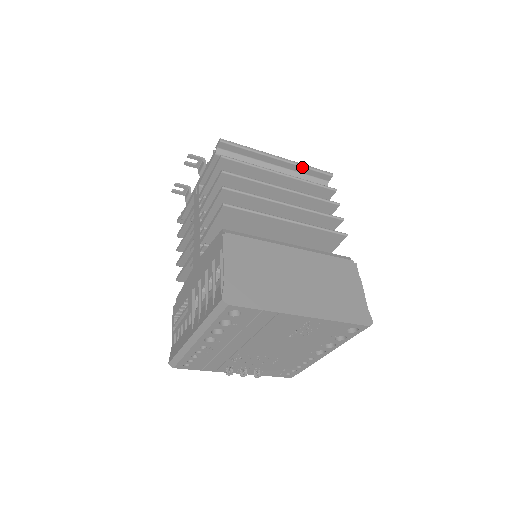
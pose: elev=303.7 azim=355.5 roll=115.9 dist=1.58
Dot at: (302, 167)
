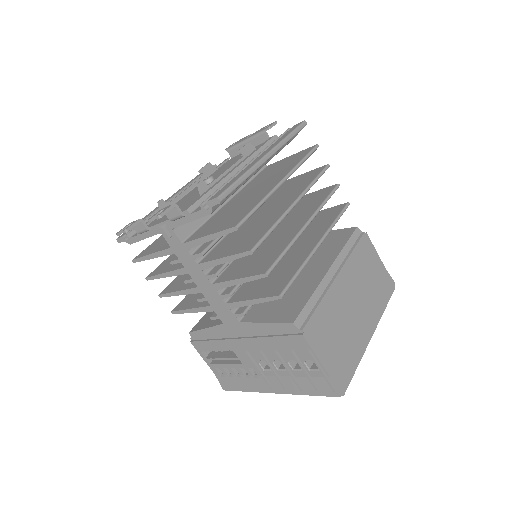
Dot at: occluded
